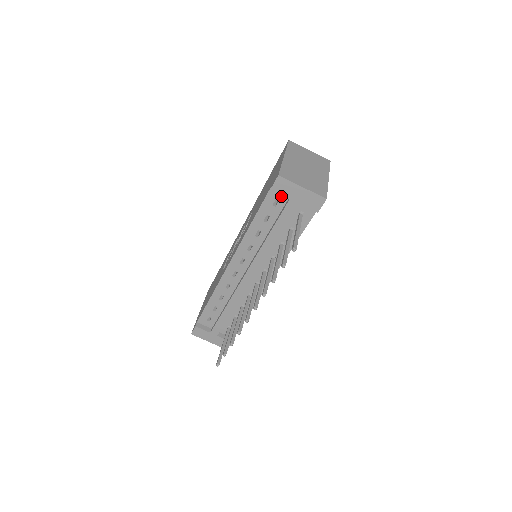
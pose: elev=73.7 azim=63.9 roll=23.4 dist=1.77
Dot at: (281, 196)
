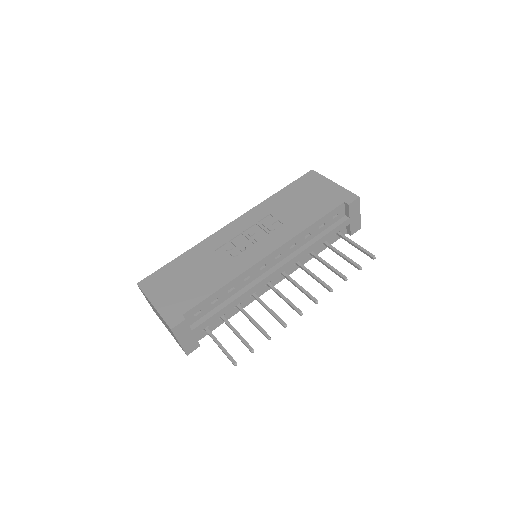
Dot at: (342, 213)
